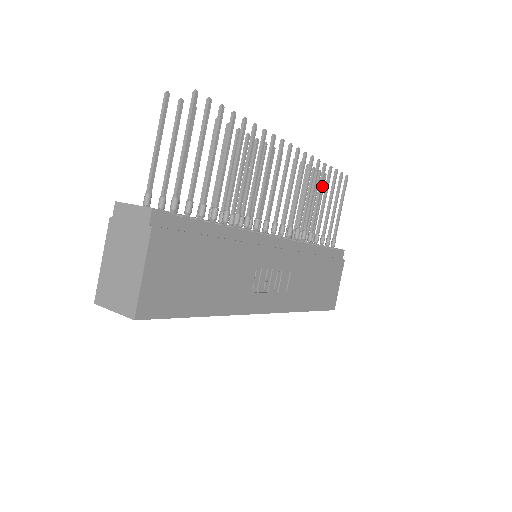
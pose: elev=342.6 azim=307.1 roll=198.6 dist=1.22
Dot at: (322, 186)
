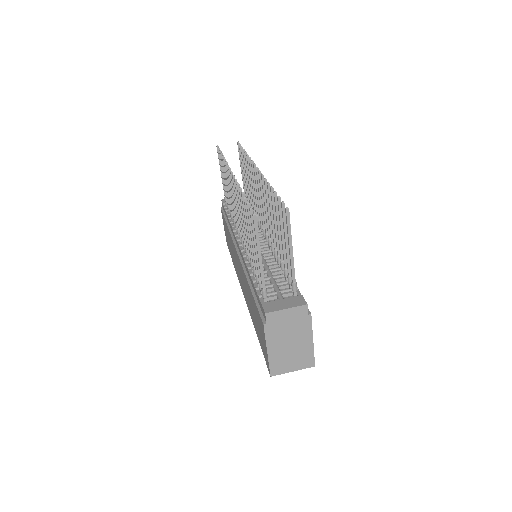
Dot at: occluded
